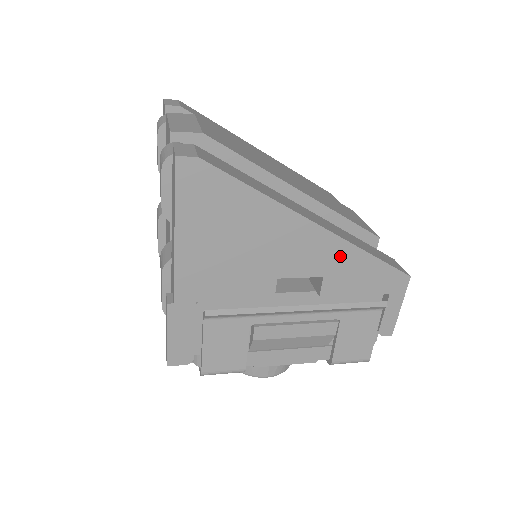
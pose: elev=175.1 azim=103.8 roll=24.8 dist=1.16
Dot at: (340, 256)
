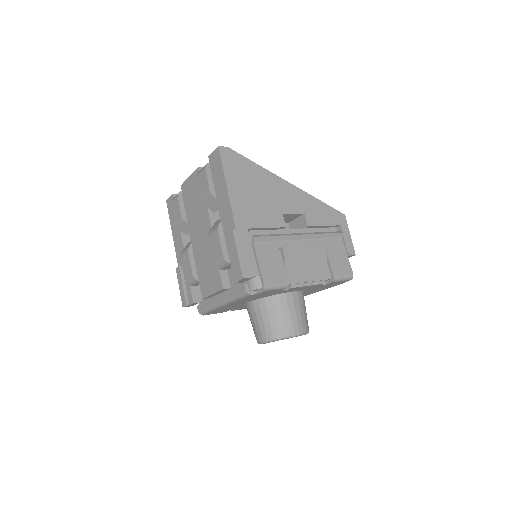
Dot at: (307, 201)
